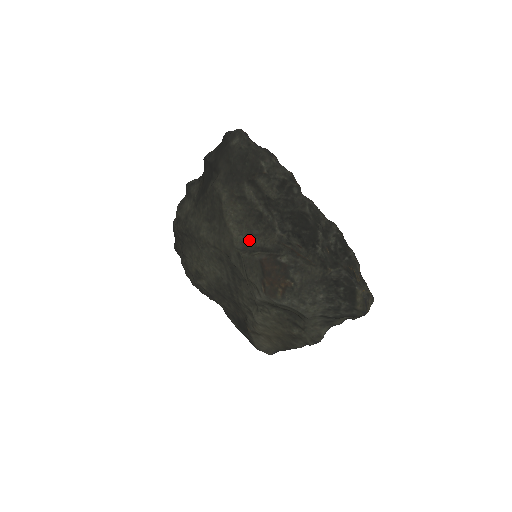
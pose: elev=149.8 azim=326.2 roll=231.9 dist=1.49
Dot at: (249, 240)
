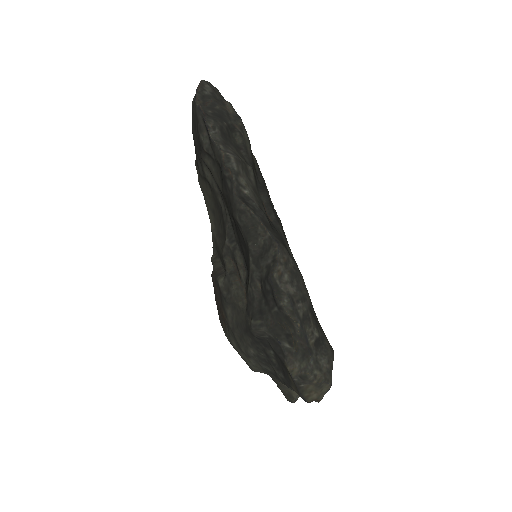
Dot at: (216, 240)
